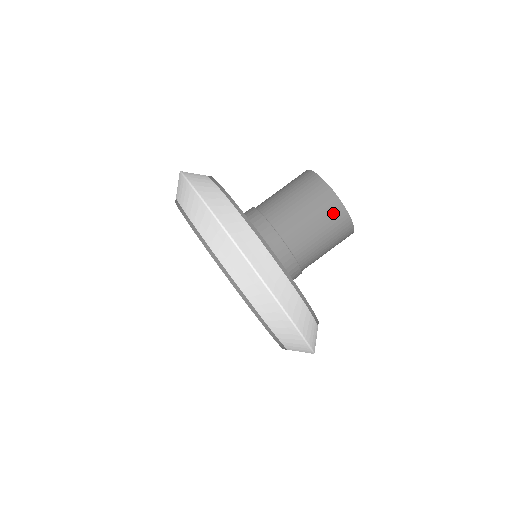
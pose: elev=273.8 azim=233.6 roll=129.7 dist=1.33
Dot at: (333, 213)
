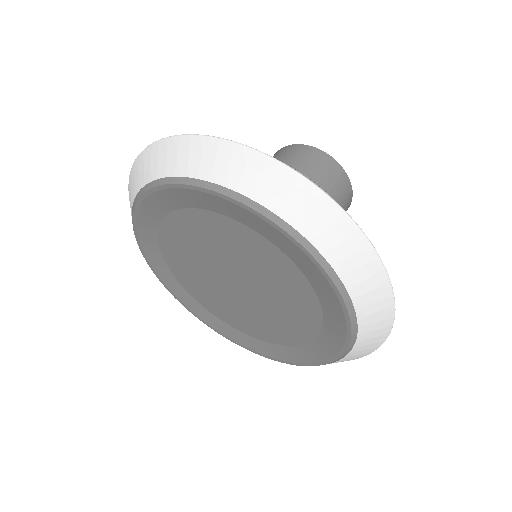
Dot at: (345, 192)
